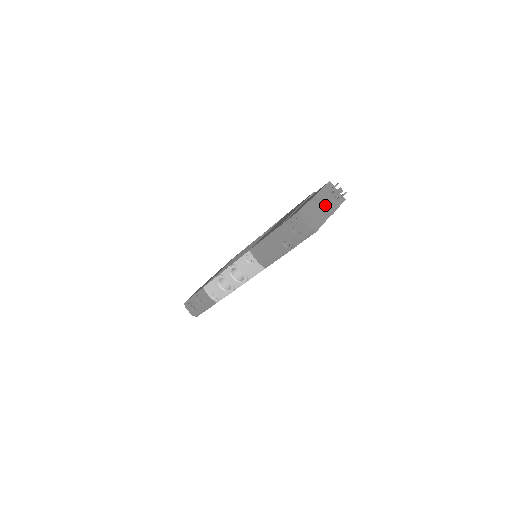
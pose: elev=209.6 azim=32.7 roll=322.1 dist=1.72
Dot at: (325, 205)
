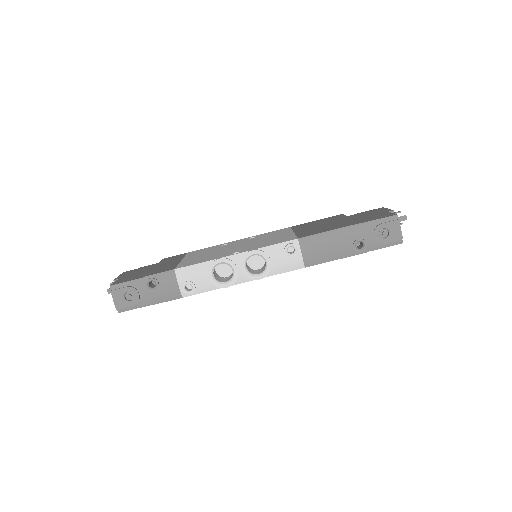
Dot at: occluded
